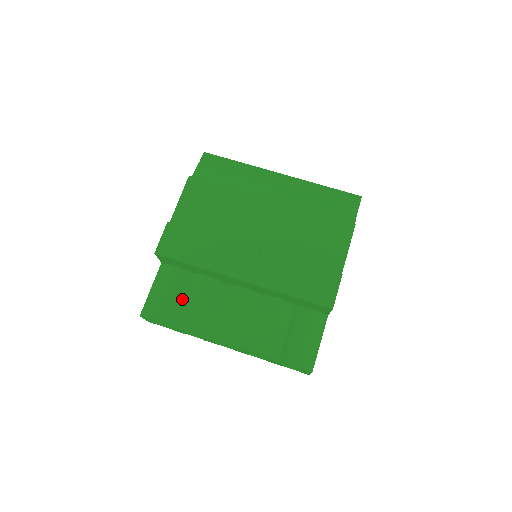
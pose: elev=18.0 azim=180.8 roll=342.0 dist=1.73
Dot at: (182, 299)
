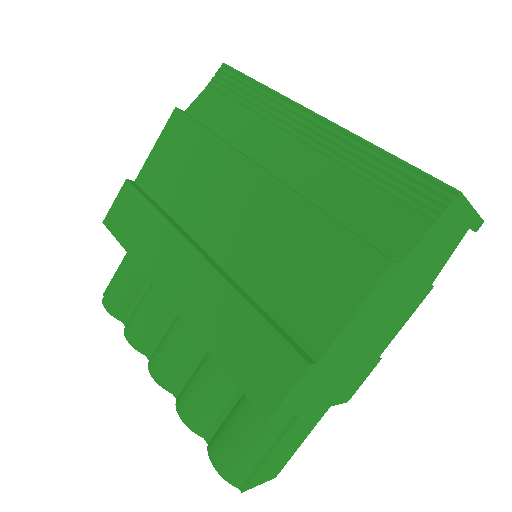
Dot at: (142, 291)
